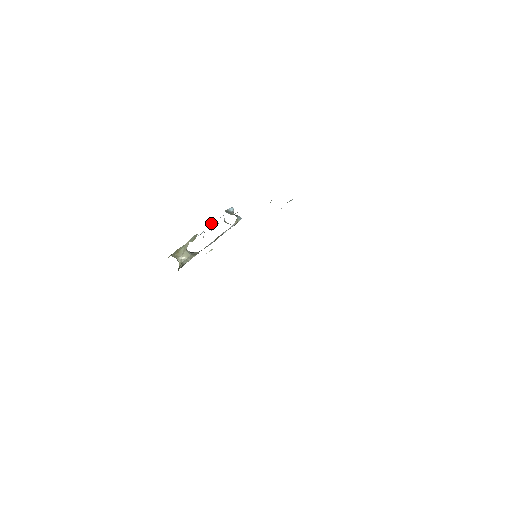
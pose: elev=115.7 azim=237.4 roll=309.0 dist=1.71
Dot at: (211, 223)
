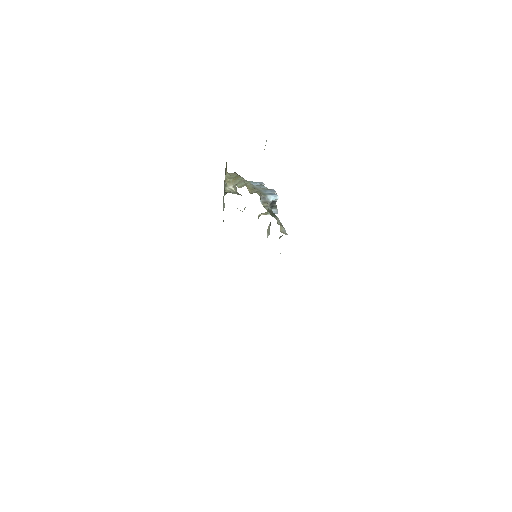
Dot at: (254, 190)
